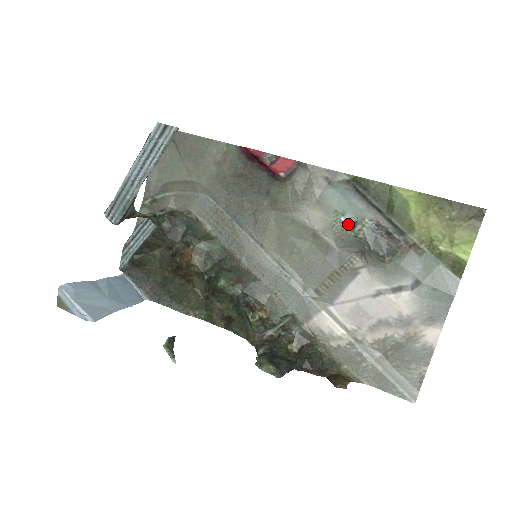
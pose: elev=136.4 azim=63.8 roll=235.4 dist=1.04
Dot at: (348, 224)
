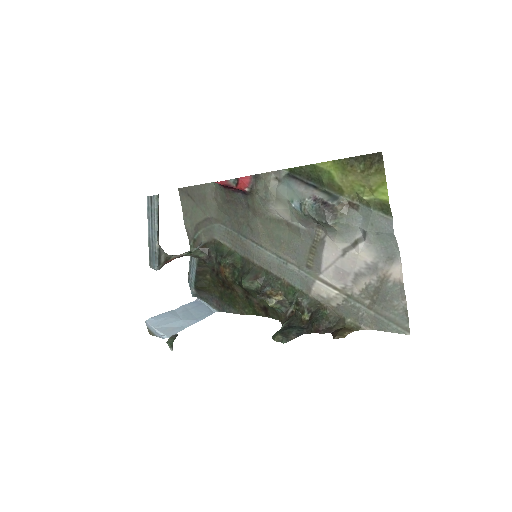
Dot at: (297, 208)
